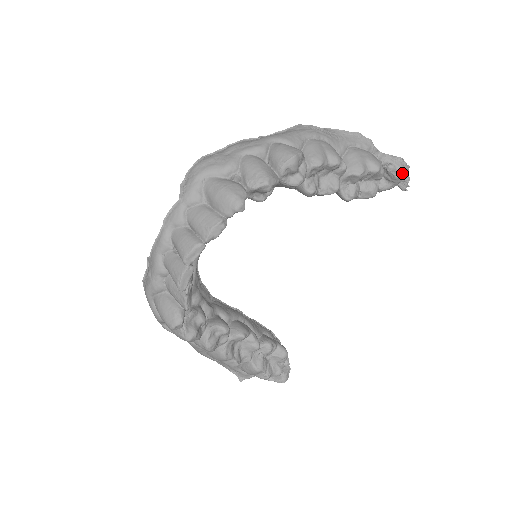
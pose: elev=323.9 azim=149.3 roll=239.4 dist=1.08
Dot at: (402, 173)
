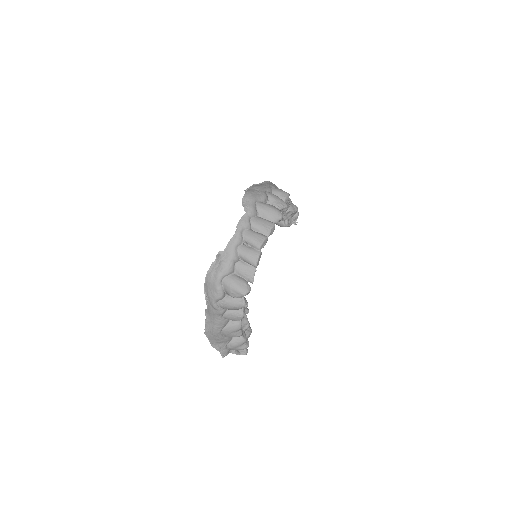
Dot at: occluded
